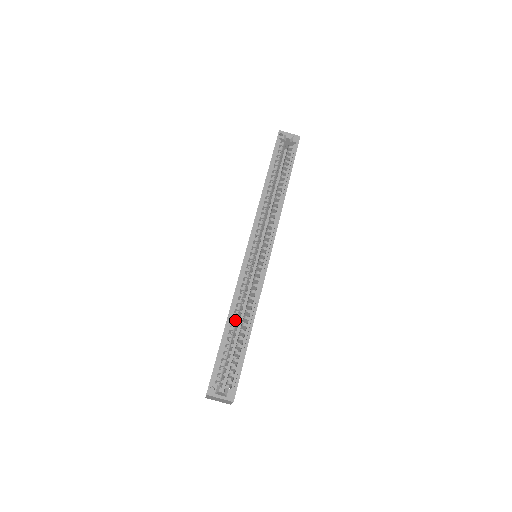
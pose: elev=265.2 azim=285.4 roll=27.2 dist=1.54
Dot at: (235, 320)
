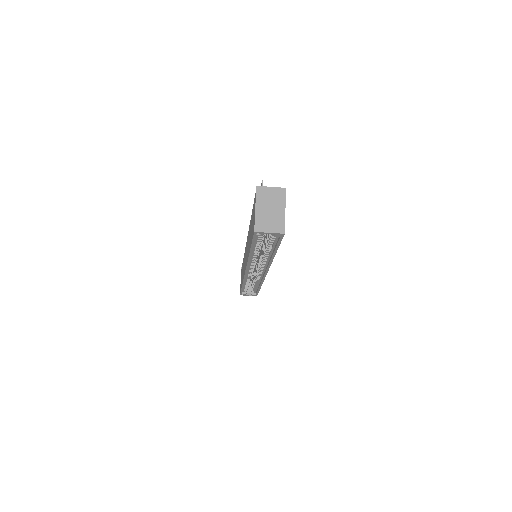
Dot at: (248, 283)
